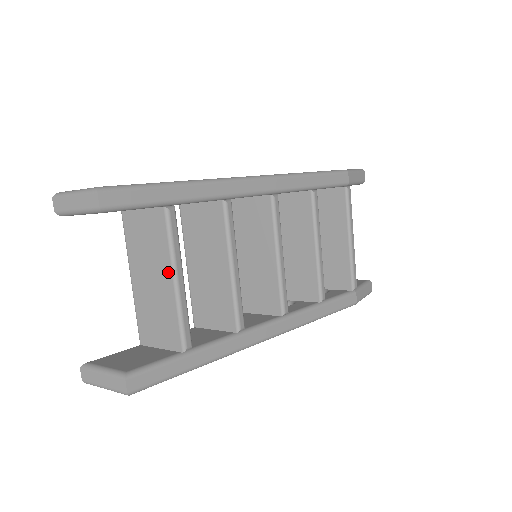
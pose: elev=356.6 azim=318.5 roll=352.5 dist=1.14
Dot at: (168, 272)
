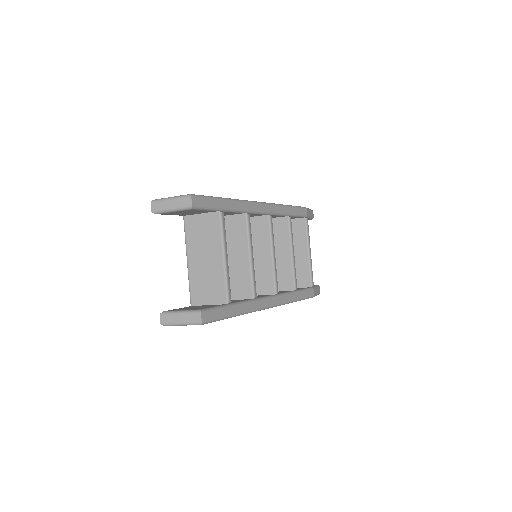
Dot at: (219, 252)
